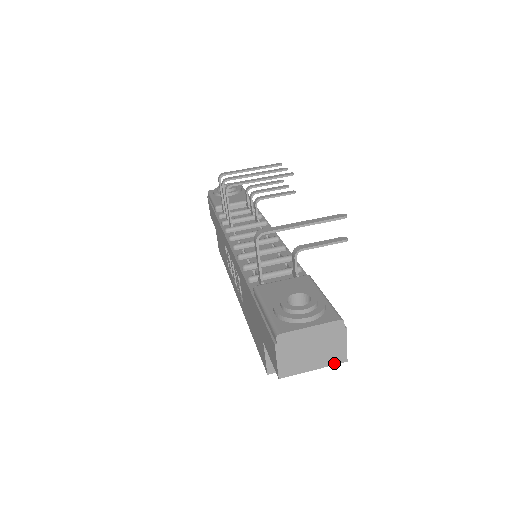
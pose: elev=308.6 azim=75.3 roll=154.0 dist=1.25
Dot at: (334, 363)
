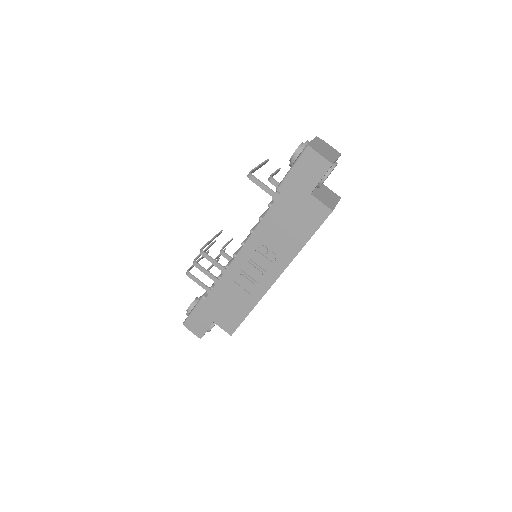
Dot at: (339, 155)
